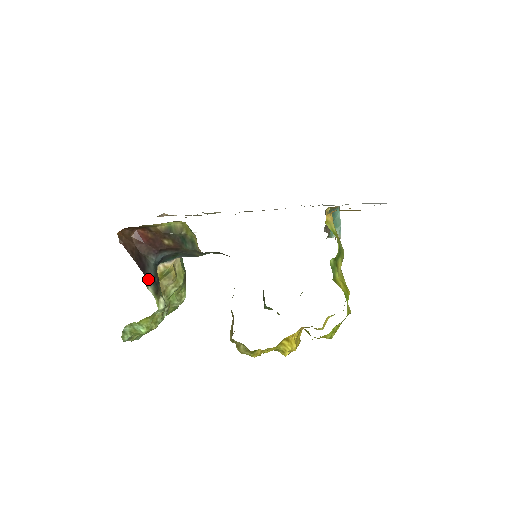
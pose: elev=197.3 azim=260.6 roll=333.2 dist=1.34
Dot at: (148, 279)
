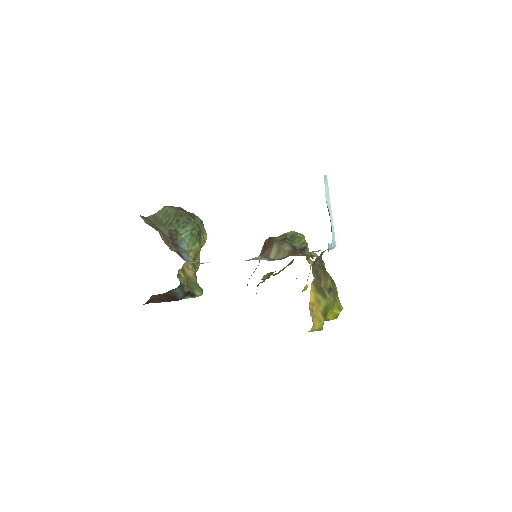
Dot at: (182, 298)
